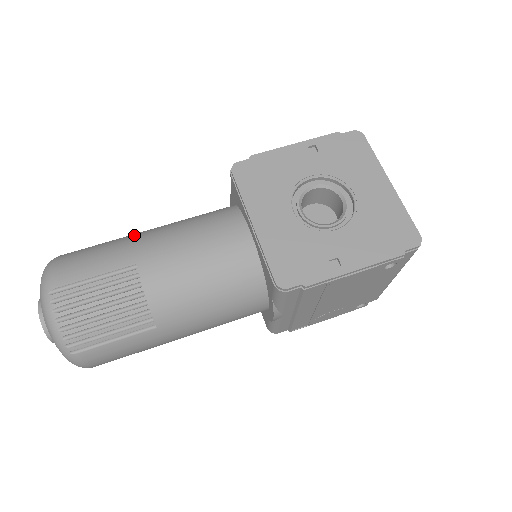
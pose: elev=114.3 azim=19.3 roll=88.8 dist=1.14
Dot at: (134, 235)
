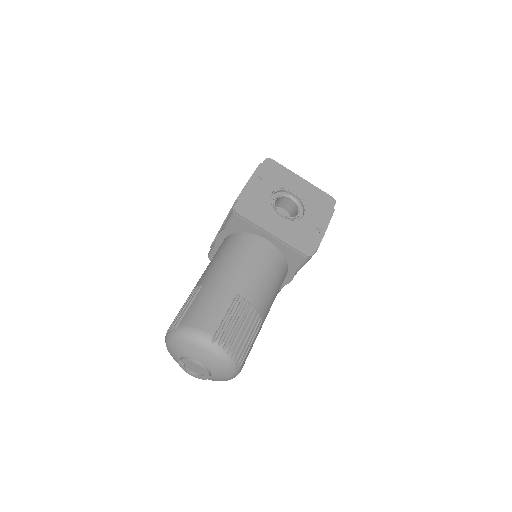
Dot at: (209, 283)
